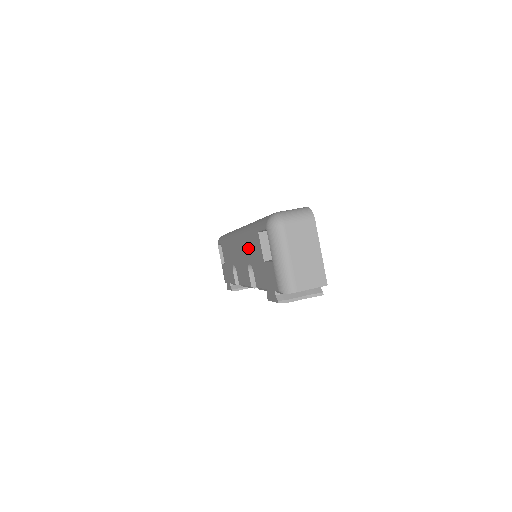
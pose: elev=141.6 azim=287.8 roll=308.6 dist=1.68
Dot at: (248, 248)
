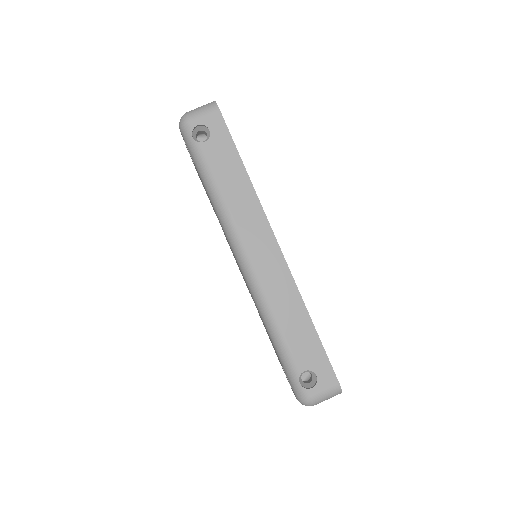
Dot at: (260, 316)
